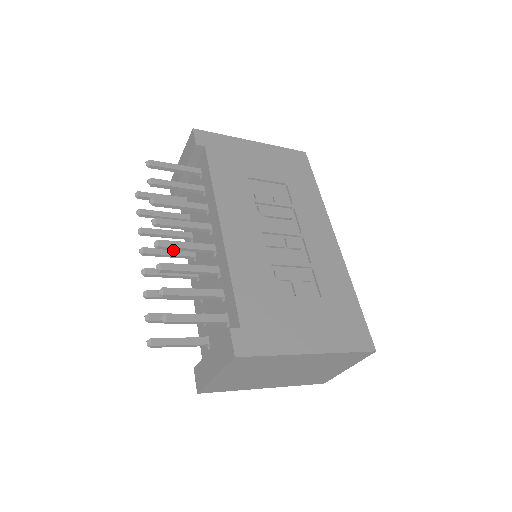
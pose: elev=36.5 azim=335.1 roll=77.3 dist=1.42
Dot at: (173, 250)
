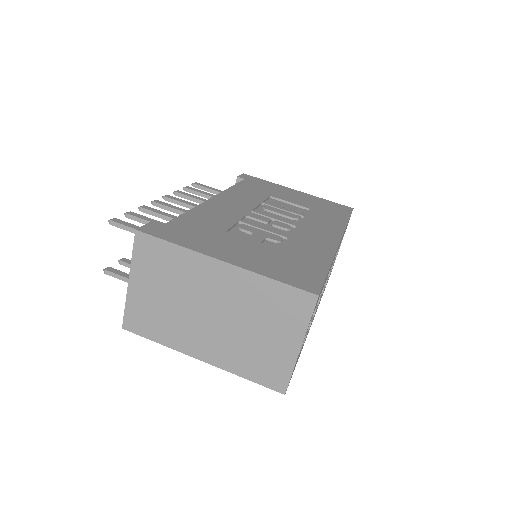
Dot at: occluded
